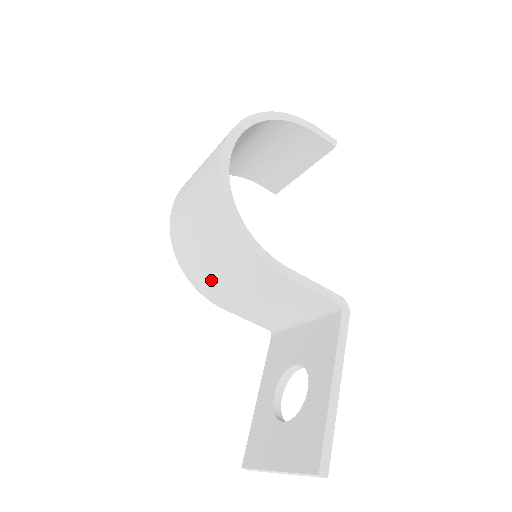
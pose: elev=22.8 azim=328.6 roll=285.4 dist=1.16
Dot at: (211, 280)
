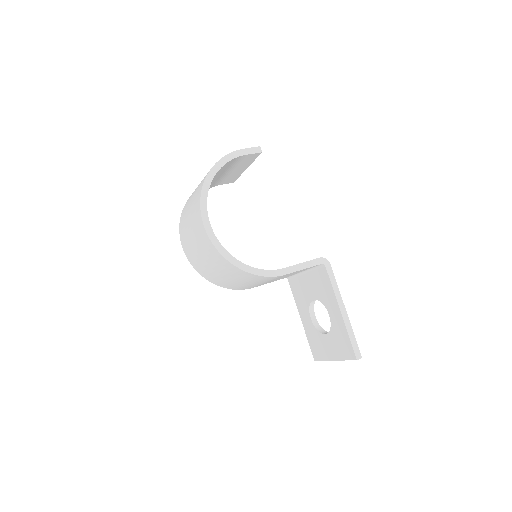
Dot at: (240, 286)
